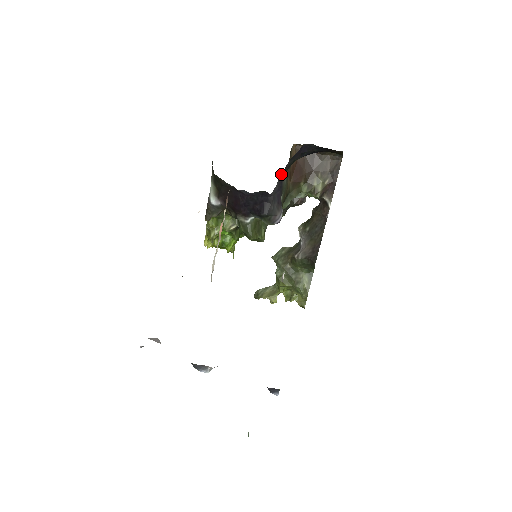
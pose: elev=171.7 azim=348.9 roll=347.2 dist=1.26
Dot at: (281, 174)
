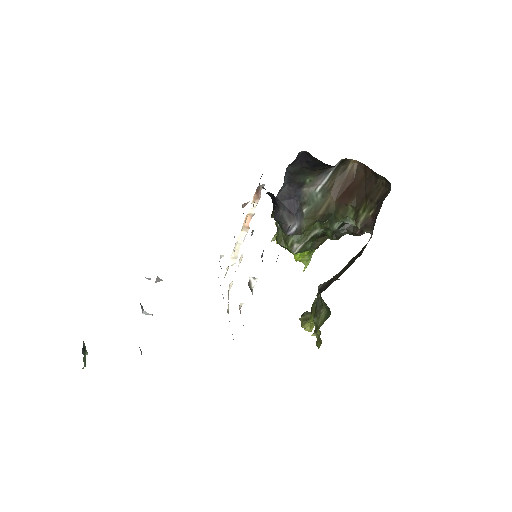
Dot at: (288, 180)
